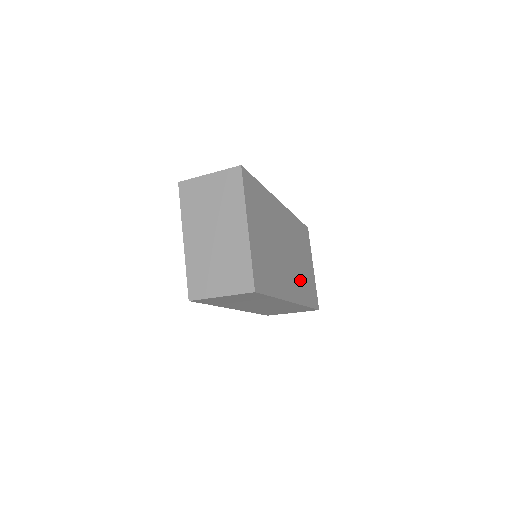
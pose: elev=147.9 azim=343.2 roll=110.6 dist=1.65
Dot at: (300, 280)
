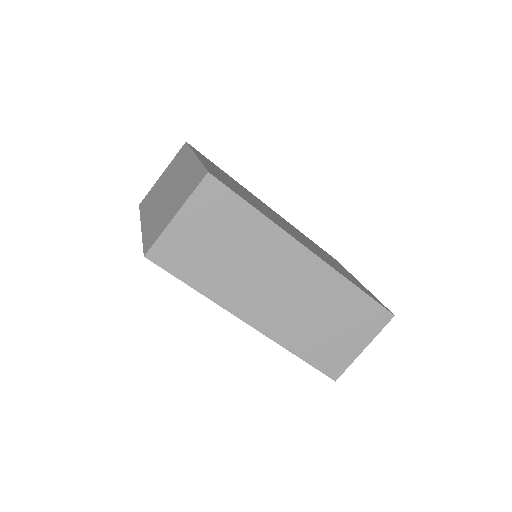
Dot at: occluded
